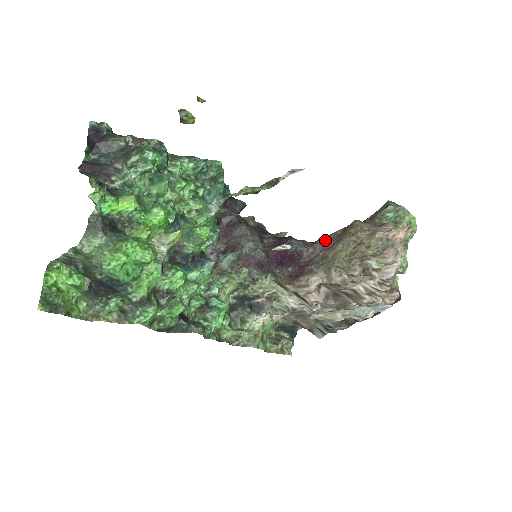
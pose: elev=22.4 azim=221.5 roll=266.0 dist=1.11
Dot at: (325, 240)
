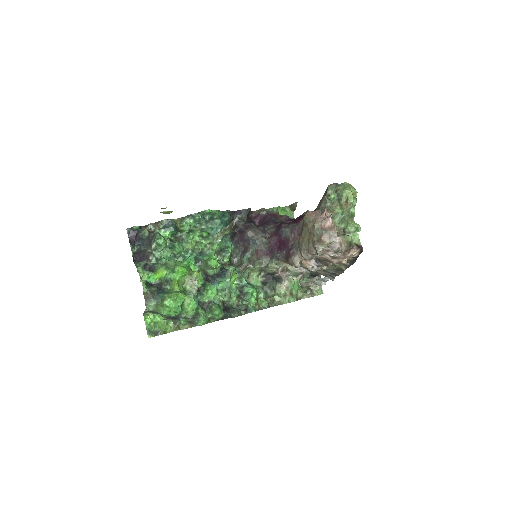
Dot at: (298, 227)
